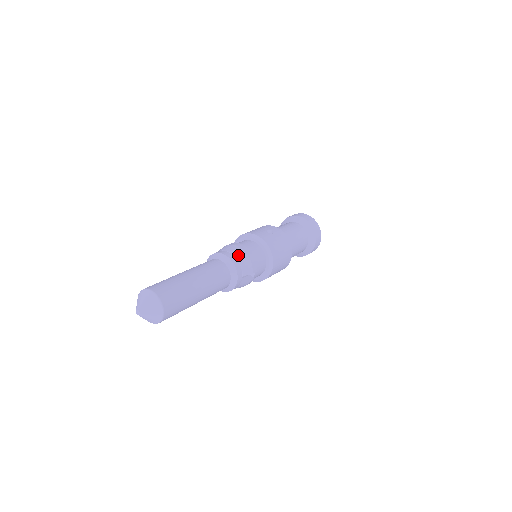
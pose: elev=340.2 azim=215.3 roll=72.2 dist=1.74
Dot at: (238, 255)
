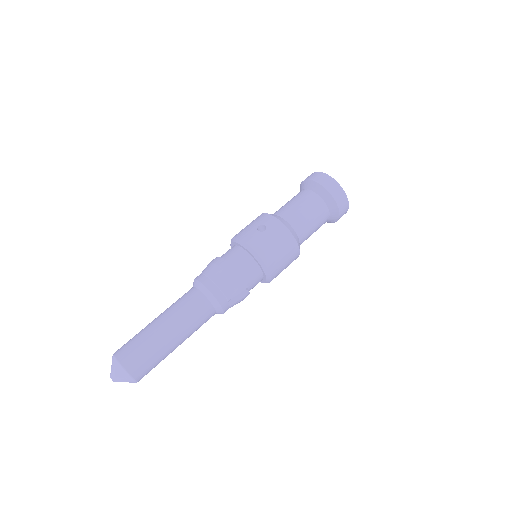
Dot at: (217, 279)
